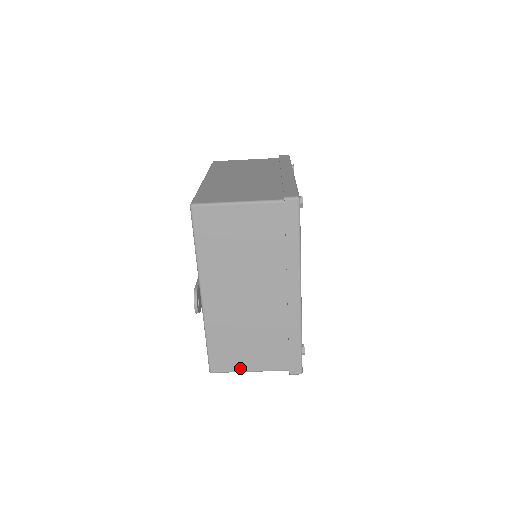
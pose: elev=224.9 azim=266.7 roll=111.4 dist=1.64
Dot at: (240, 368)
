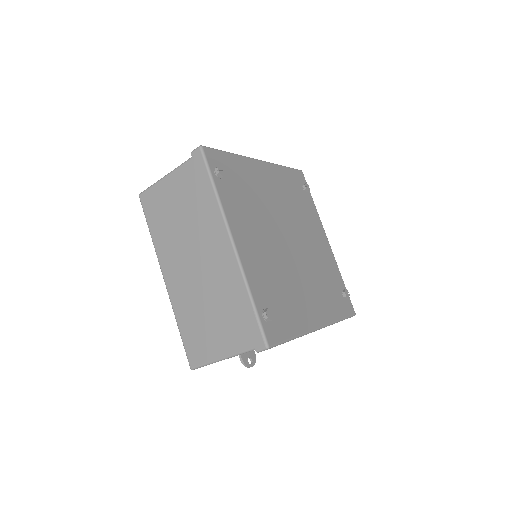
Dot at: occluded
